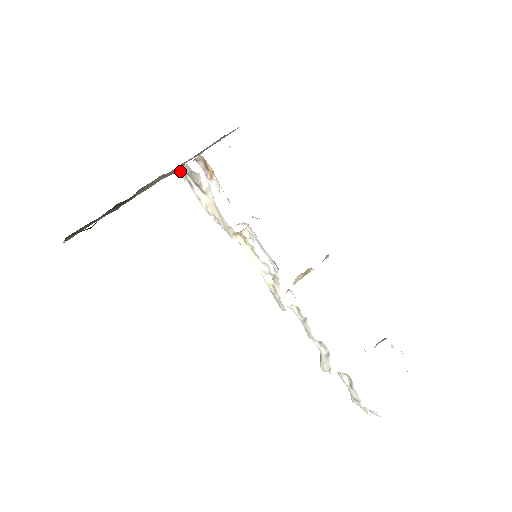
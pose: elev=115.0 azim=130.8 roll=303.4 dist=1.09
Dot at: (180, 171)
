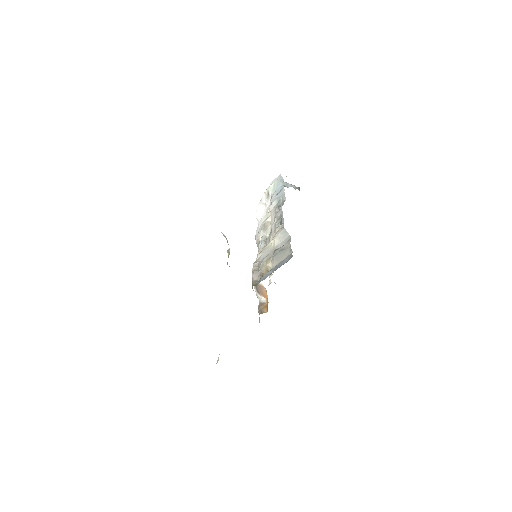
Dot at: occluded
